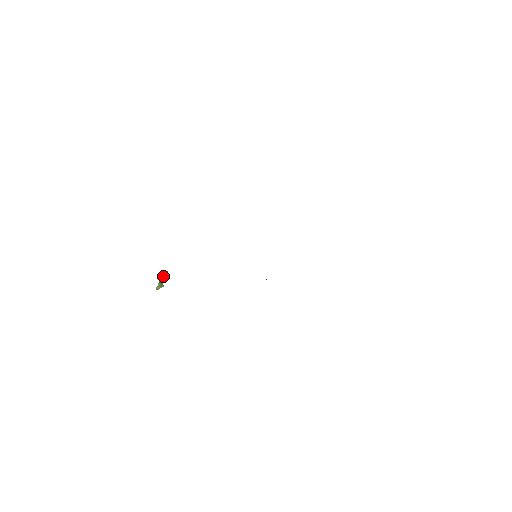
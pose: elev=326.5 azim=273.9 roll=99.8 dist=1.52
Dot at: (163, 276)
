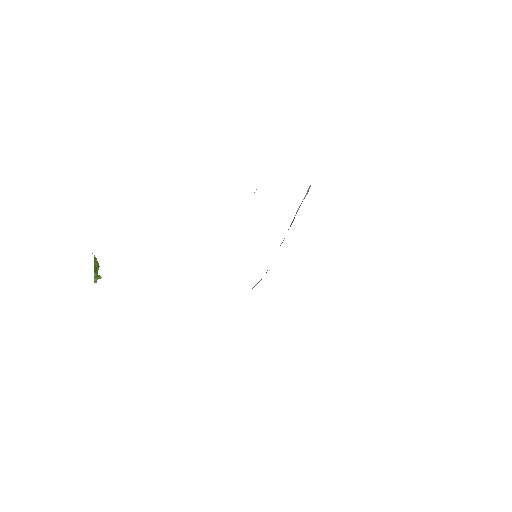
Dot at: (95, 262)
